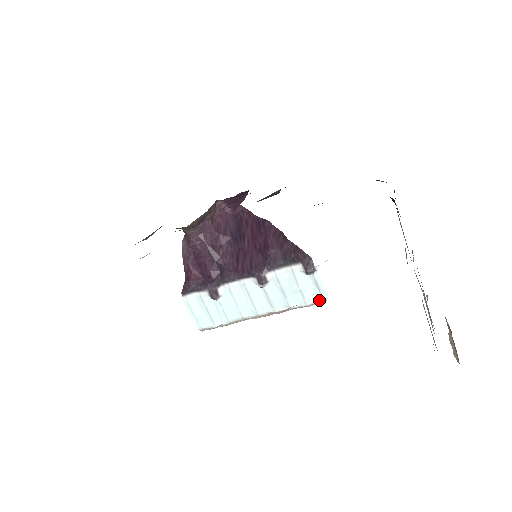
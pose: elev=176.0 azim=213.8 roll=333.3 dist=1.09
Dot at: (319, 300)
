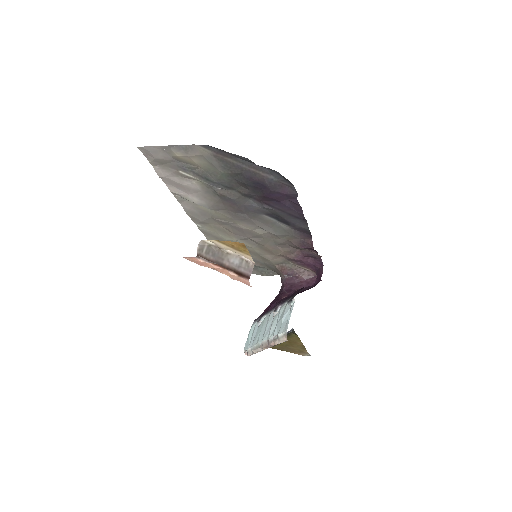
Dot at: (284, 331)
